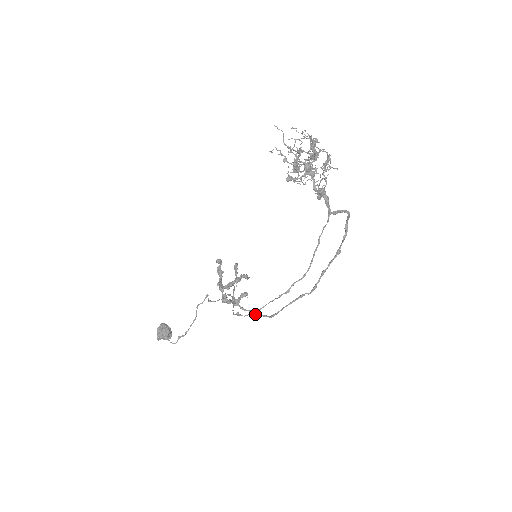
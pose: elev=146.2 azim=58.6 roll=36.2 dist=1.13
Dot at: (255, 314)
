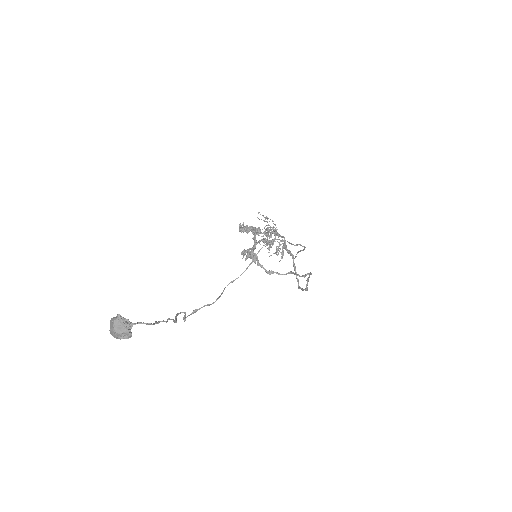
Dot at: occluded
